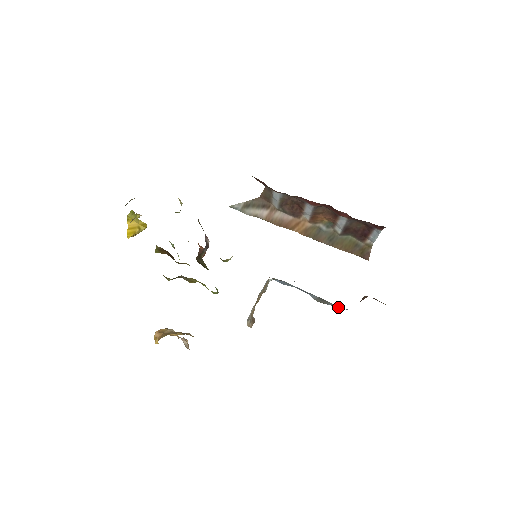
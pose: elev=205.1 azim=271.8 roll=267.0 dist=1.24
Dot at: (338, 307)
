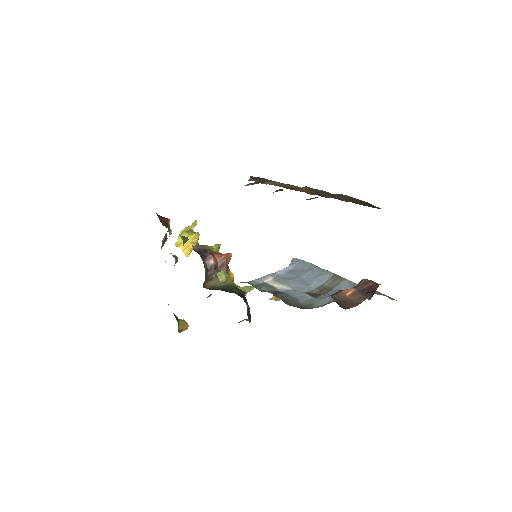
Dot at: (349, 287)
